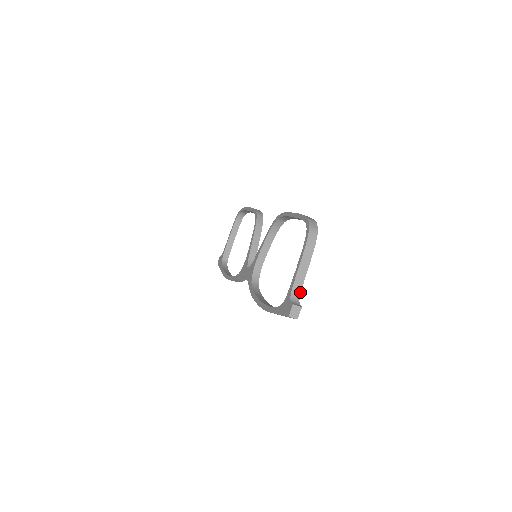
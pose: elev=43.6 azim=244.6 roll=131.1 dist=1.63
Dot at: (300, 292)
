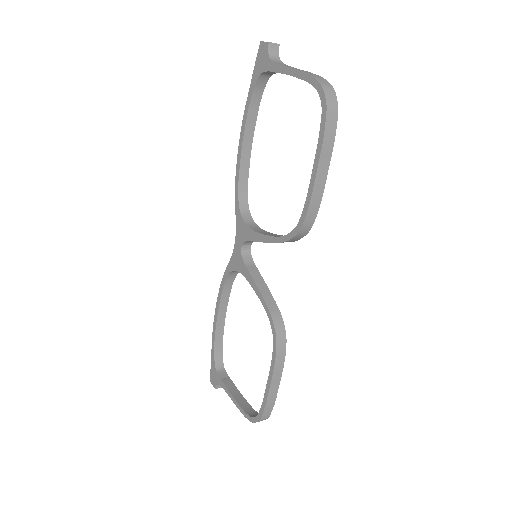
Dot at: occluded
